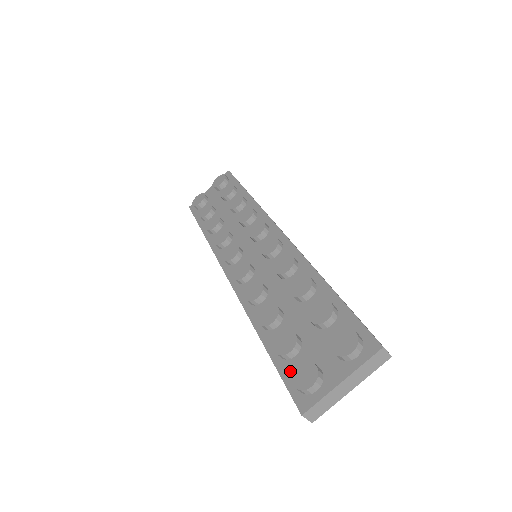
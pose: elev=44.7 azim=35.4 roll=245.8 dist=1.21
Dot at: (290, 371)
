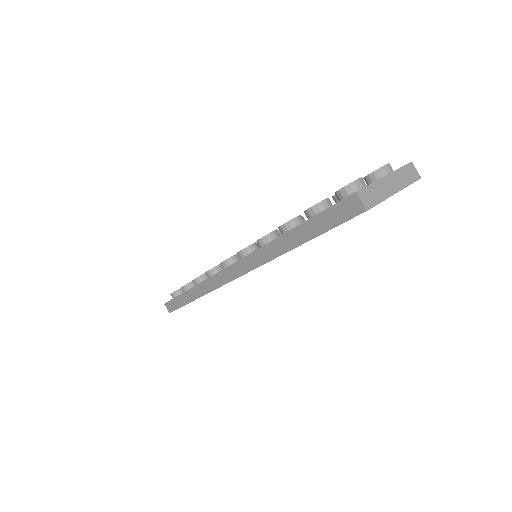
Dot at: occluded
